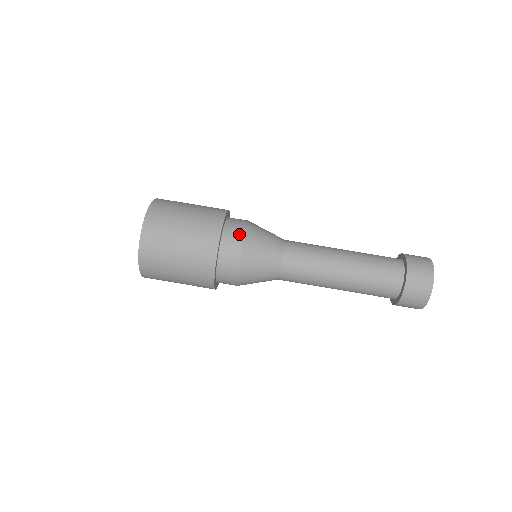
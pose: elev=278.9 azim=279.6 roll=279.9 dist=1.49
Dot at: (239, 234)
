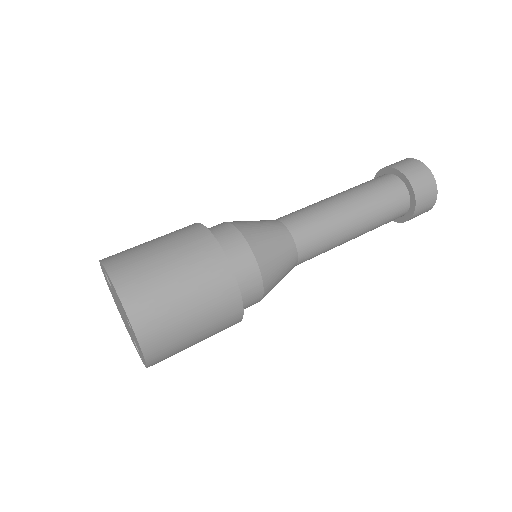
Dot at: (218, 224)
